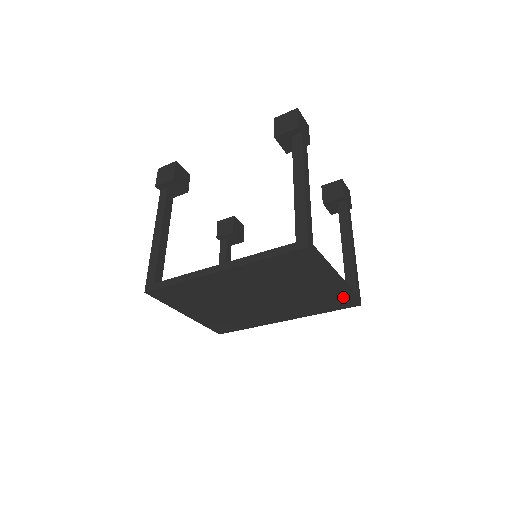
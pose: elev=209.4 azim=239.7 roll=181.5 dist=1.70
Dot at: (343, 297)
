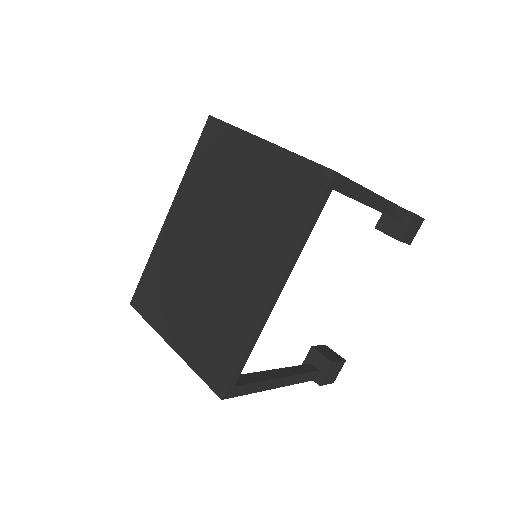
Dot at: (298, 171)
